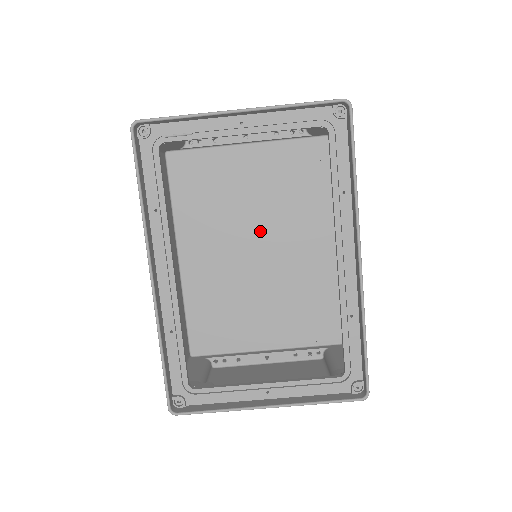
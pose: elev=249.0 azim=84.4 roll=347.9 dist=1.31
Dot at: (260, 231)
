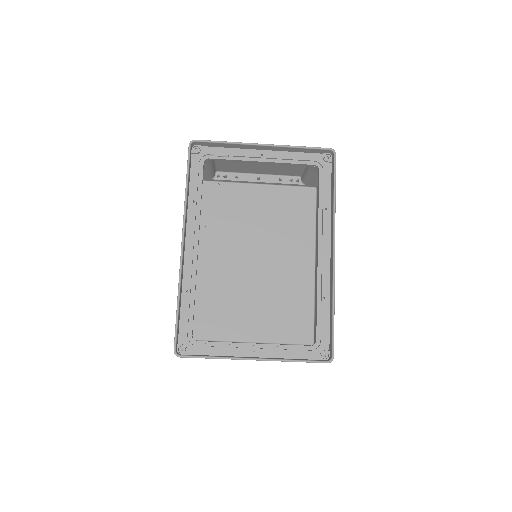
Dot at: (259, 247)
